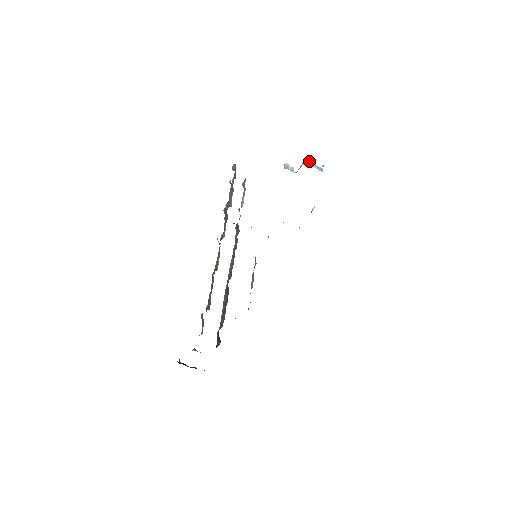
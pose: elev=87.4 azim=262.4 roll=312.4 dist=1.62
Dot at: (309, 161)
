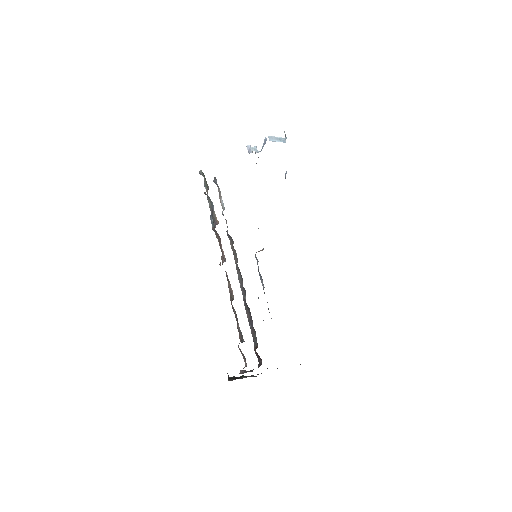
Dot at: (270, 137)
